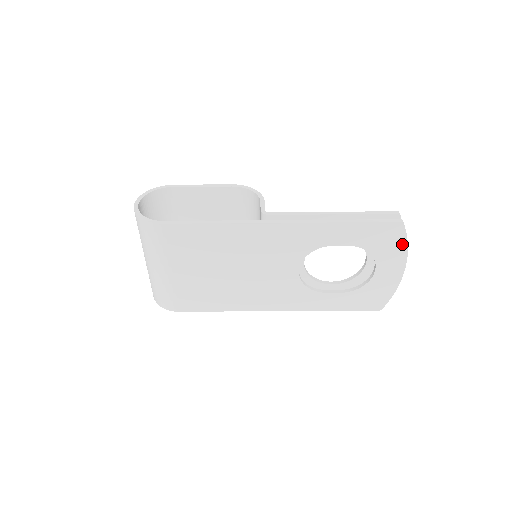
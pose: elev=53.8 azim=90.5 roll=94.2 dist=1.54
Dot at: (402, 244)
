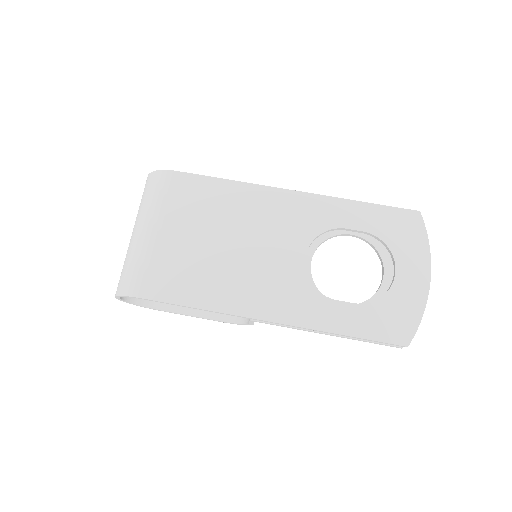
Dot at: (422, 240)
